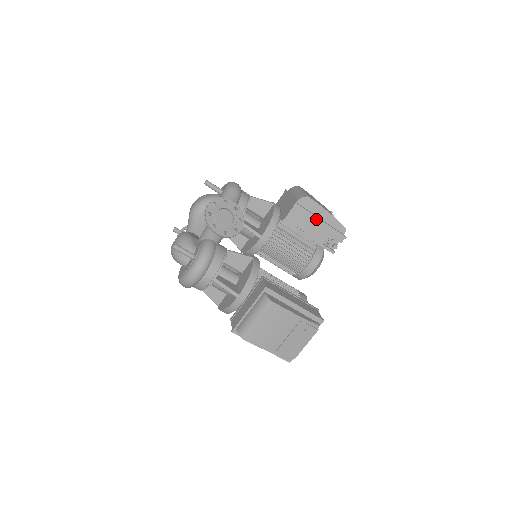
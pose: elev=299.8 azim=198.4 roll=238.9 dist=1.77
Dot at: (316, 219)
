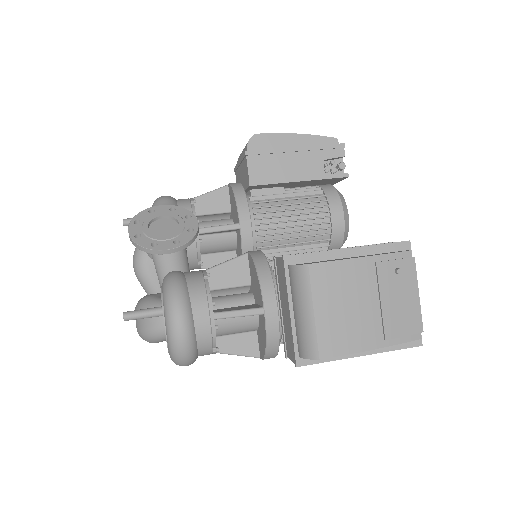
Dot at: (287, 151)
